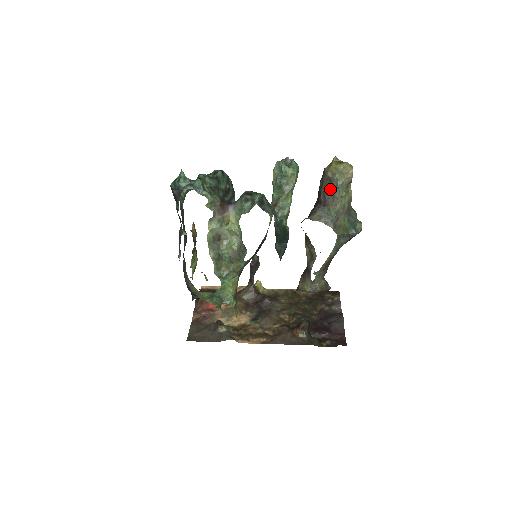
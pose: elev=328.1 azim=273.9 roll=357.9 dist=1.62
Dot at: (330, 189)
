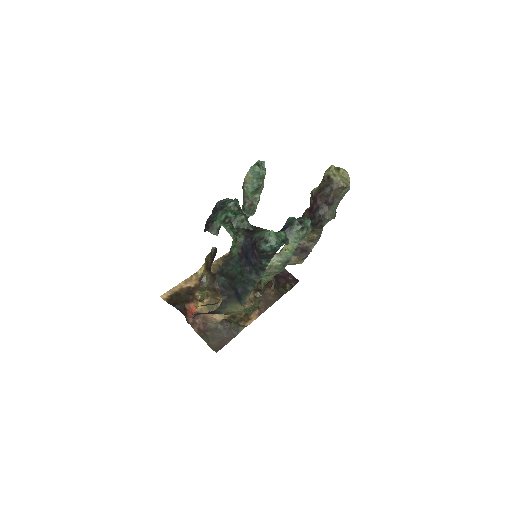
Dot at: (341, 194)
